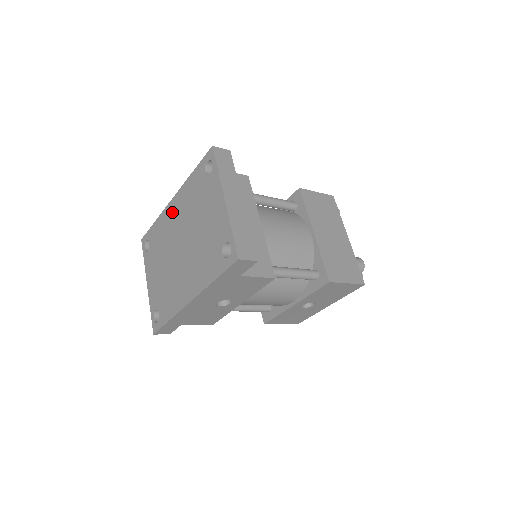
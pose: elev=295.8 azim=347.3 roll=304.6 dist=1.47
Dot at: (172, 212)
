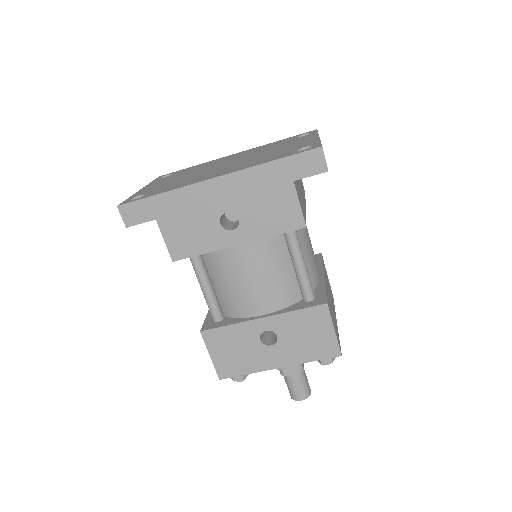
Dot at: (229, 157)
